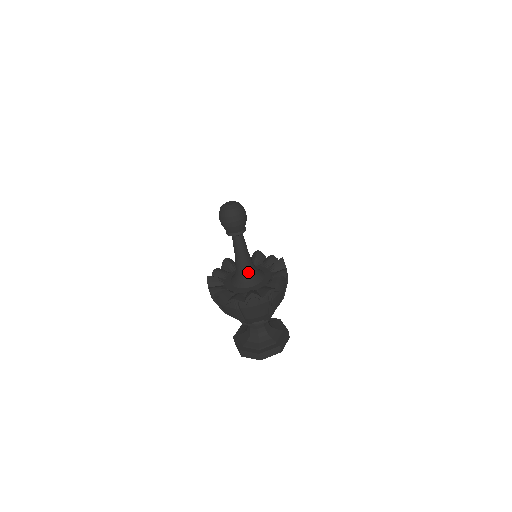
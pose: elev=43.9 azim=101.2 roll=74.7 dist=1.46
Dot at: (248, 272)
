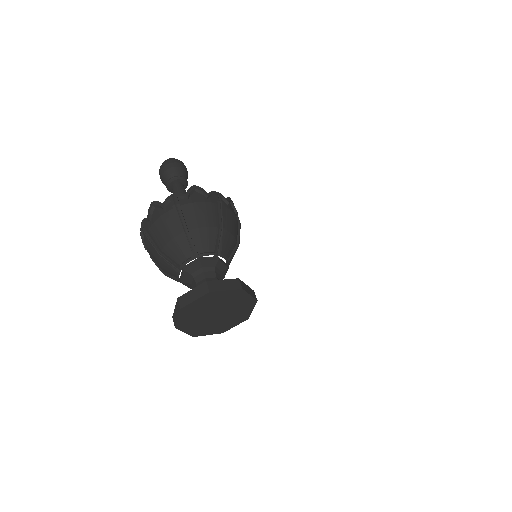
Dot at: occluded
